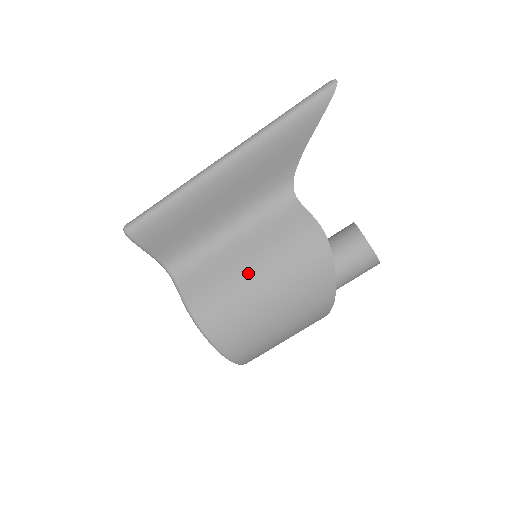
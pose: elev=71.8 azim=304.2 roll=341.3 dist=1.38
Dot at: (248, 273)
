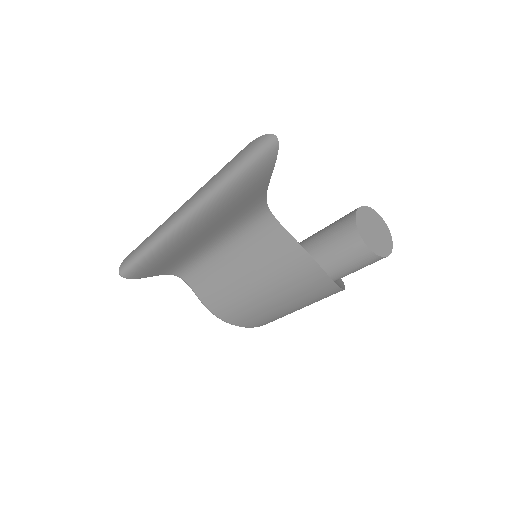
Dot at: (248, 287)
